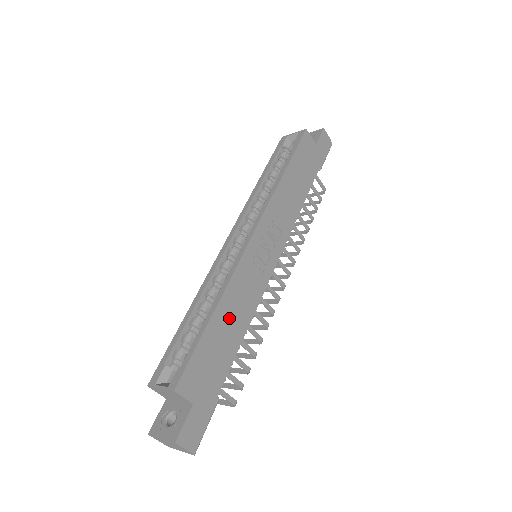
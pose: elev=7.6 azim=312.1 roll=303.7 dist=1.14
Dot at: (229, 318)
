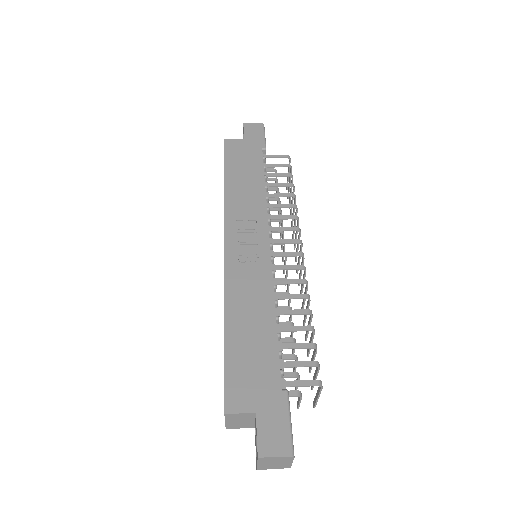
Dot at: (246, 320)
